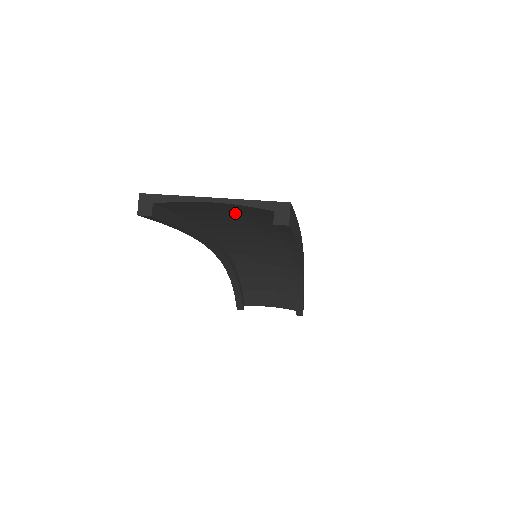
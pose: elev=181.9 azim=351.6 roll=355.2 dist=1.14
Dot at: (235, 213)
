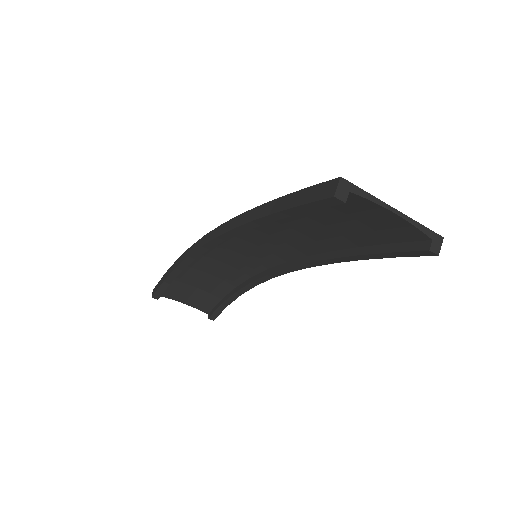
Dot at: (358, 223)
